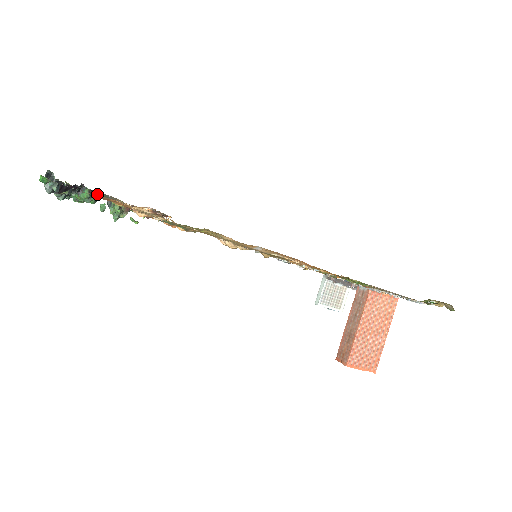
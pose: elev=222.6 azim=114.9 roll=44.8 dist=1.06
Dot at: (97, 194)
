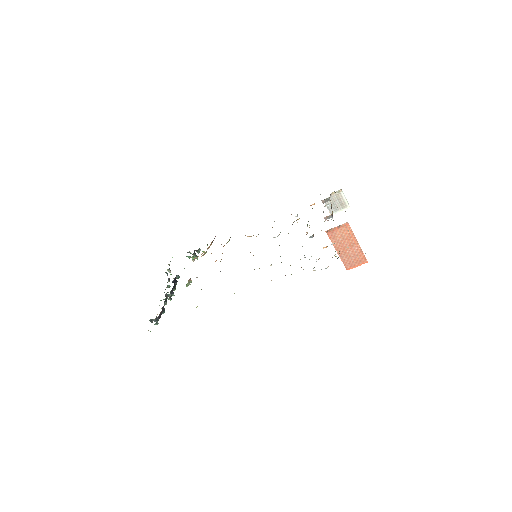
Dot at: occluded
